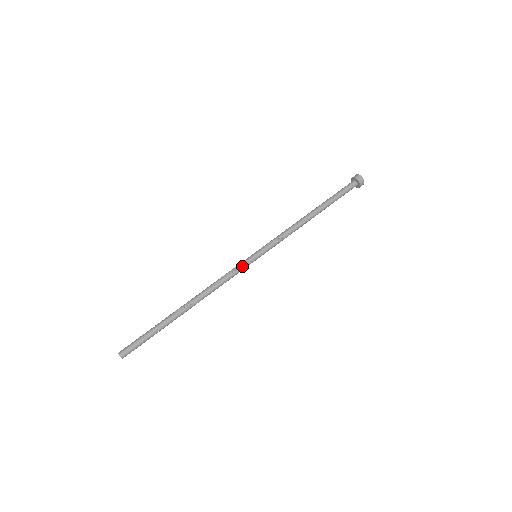
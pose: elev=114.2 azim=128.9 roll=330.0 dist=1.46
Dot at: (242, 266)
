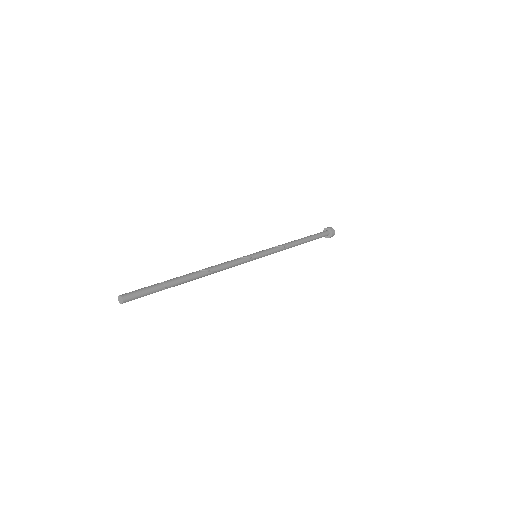
Dot at: (243, 257)
